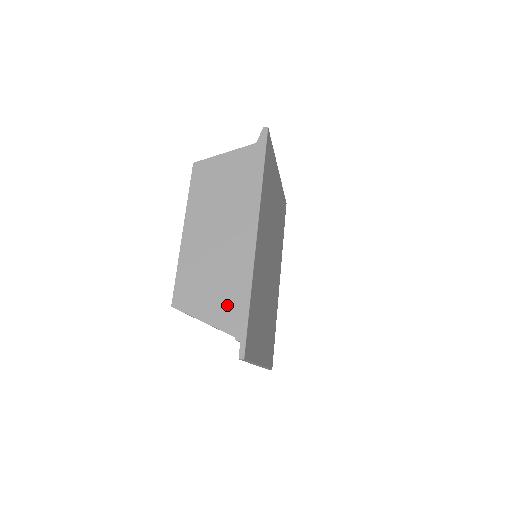
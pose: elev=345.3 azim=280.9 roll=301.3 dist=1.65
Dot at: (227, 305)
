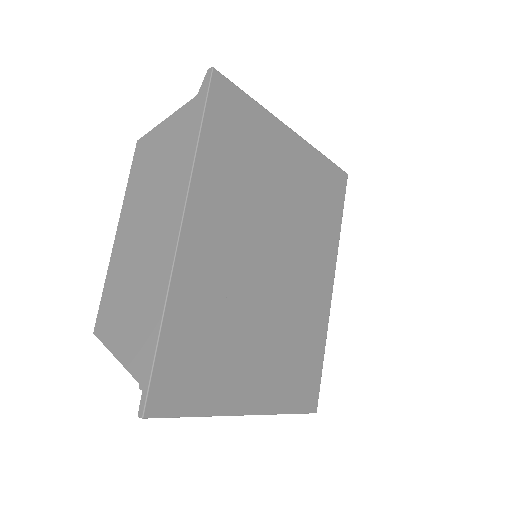
Dot at: (138, 335)
